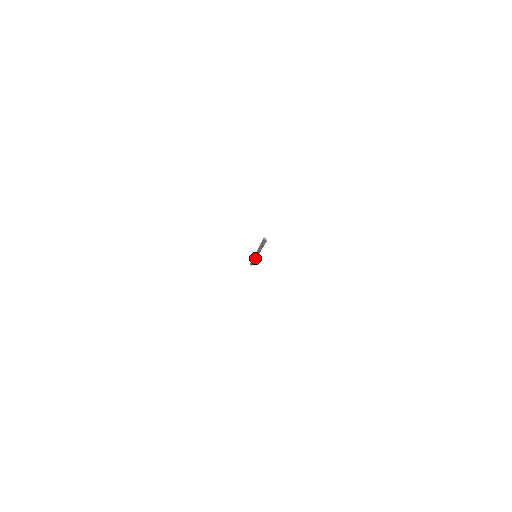
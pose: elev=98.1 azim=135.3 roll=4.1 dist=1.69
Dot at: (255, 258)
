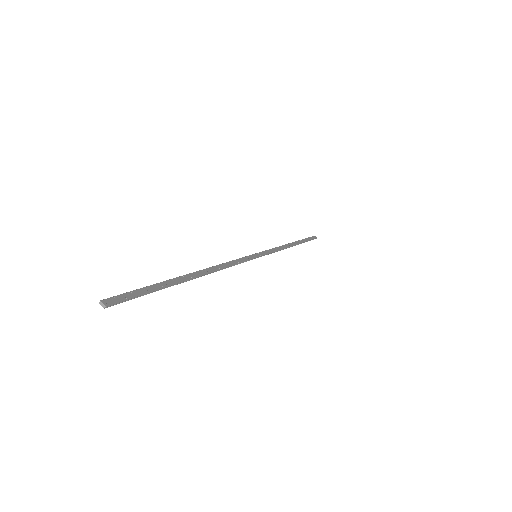
Dot at: (266, 254)
